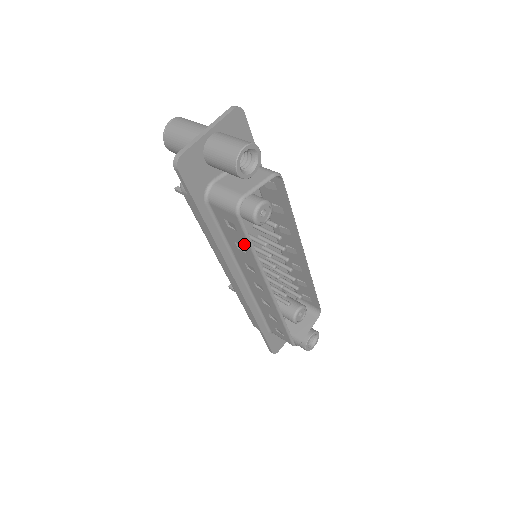
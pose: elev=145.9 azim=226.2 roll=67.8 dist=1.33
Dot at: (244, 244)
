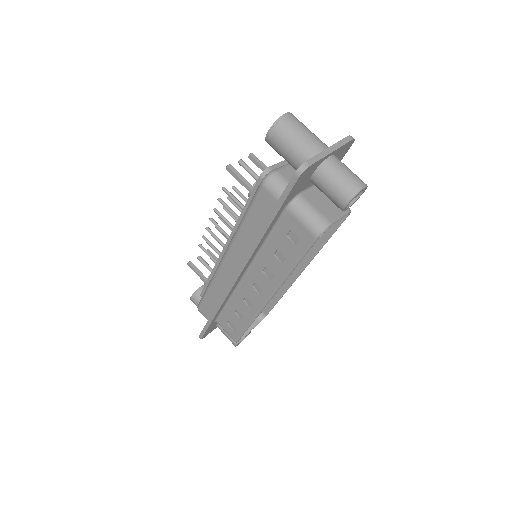
Dot at: (290, 257)
